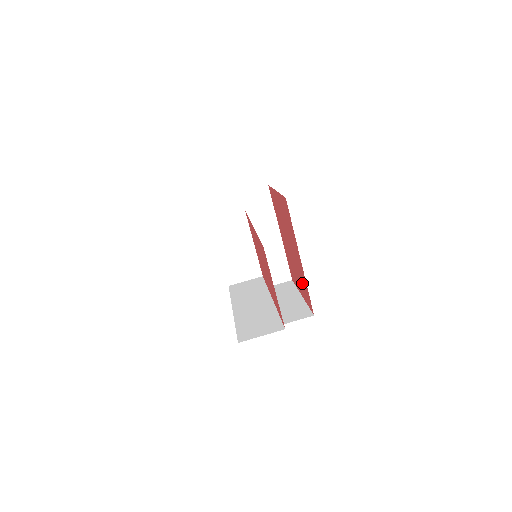
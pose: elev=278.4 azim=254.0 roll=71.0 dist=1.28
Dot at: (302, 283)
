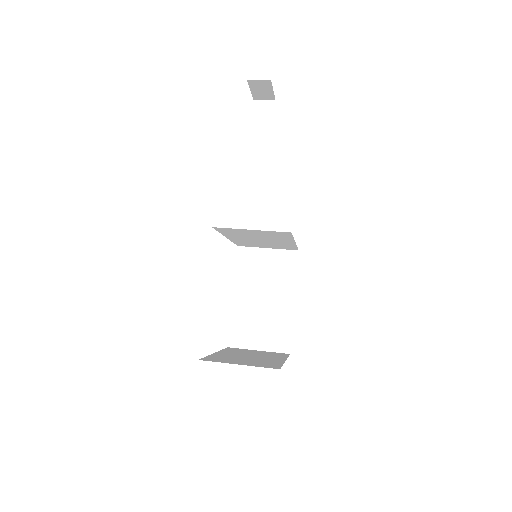
Dot at: occluded
